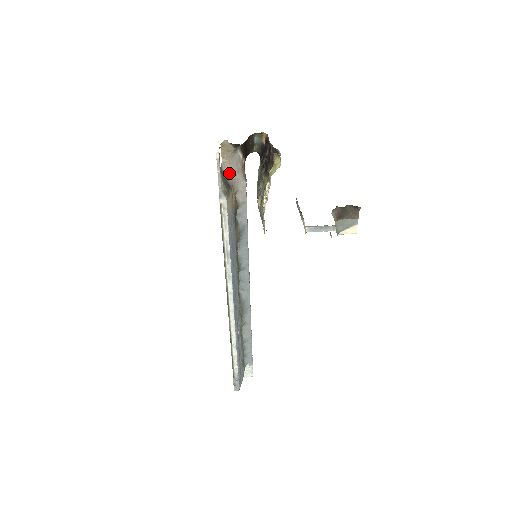
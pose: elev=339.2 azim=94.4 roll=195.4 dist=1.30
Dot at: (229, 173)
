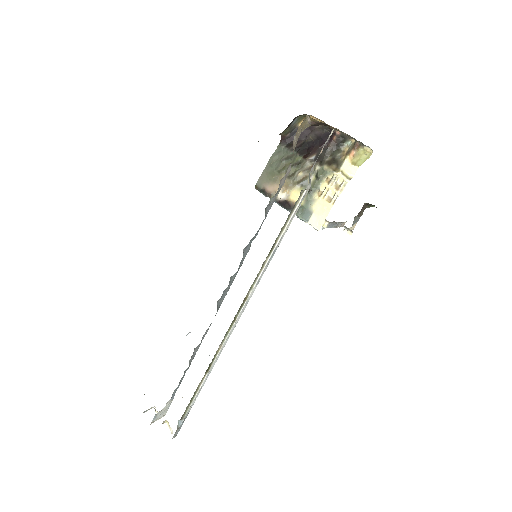
Dot at: occluded
